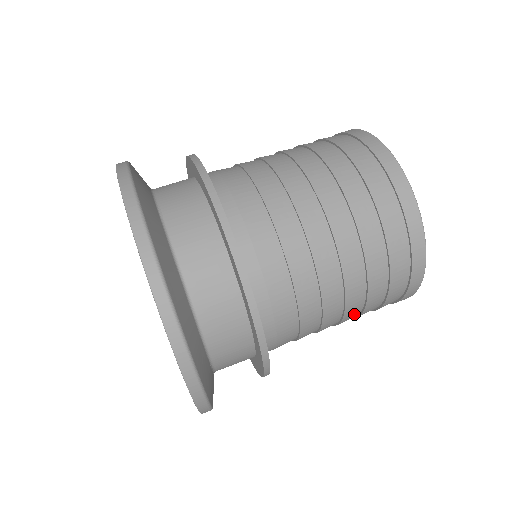
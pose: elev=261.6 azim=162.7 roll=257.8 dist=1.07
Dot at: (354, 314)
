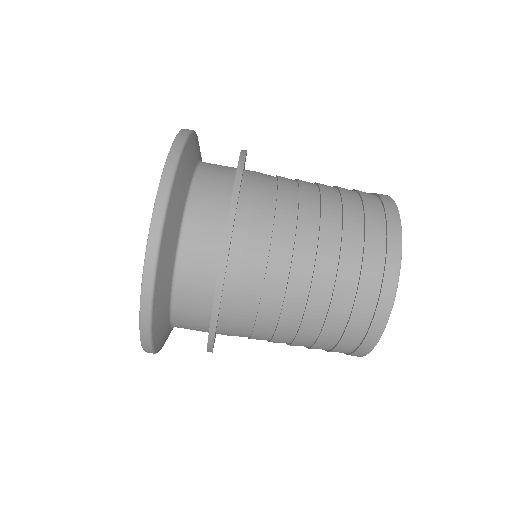
Dot at: occluded
